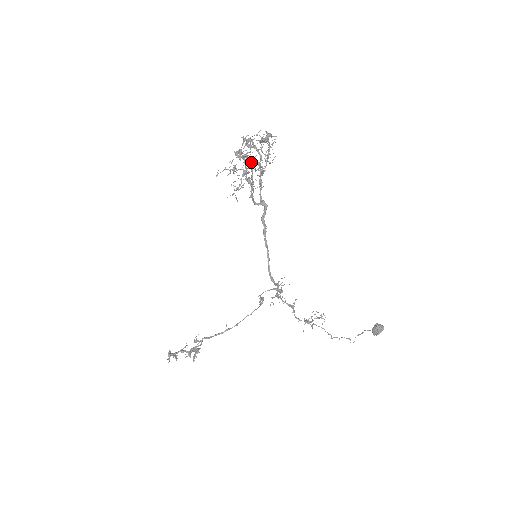
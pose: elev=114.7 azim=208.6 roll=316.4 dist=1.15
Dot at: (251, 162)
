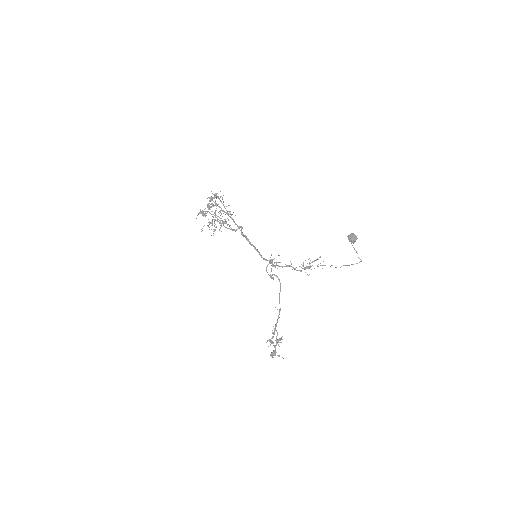
Dot at: occluded
